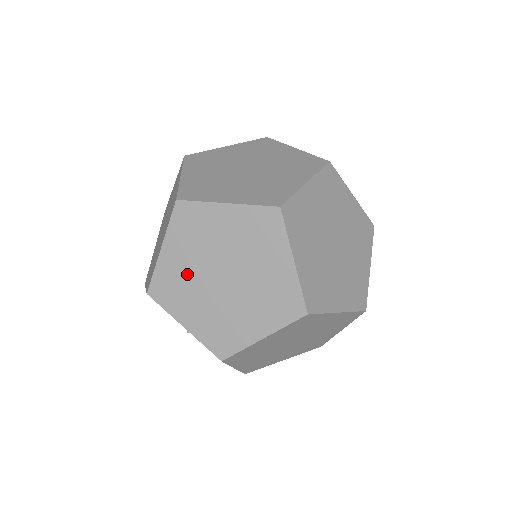
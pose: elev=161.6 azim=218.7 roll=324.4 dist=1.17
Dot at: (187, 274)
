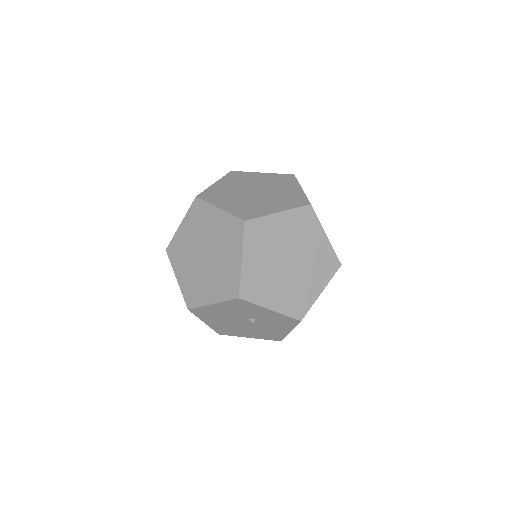
Dot at: (264, 271)
